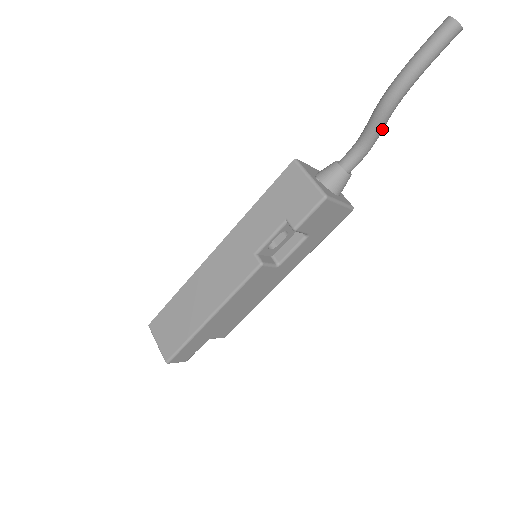
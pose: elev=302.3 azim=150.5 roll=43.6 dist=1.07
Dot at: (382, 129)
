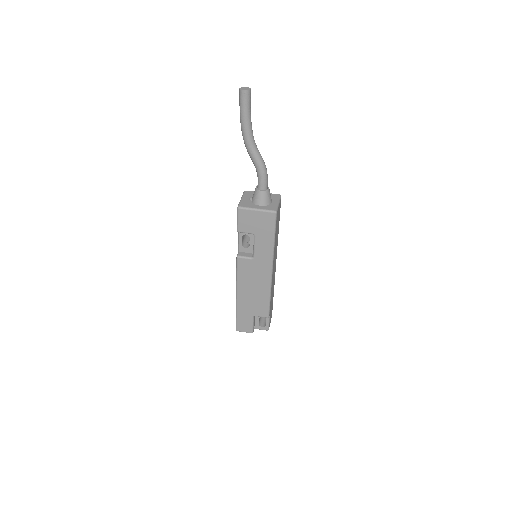
Dot at: (256, 158)
